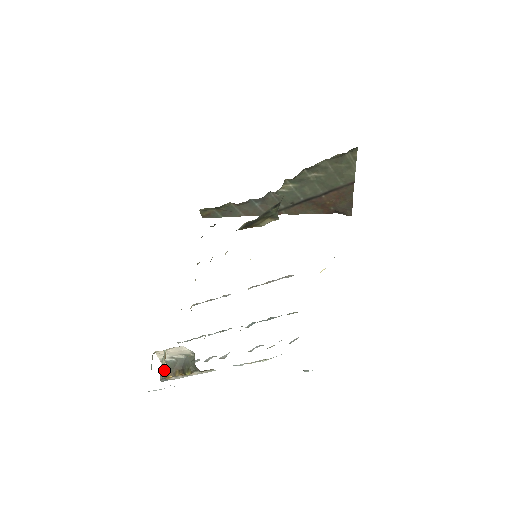
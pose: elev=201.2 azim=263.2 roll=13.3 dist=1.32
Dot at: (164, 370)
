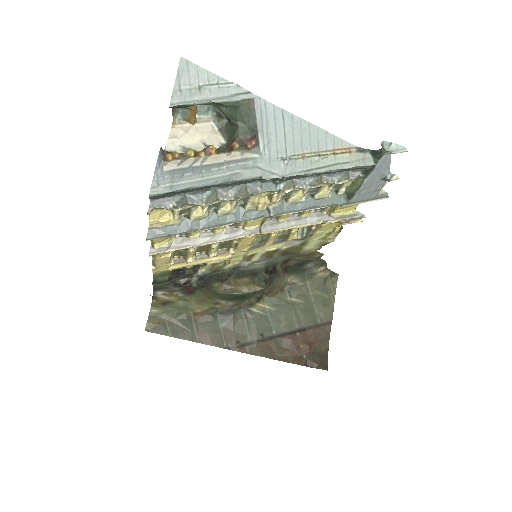
Dot at: (167, 153)
